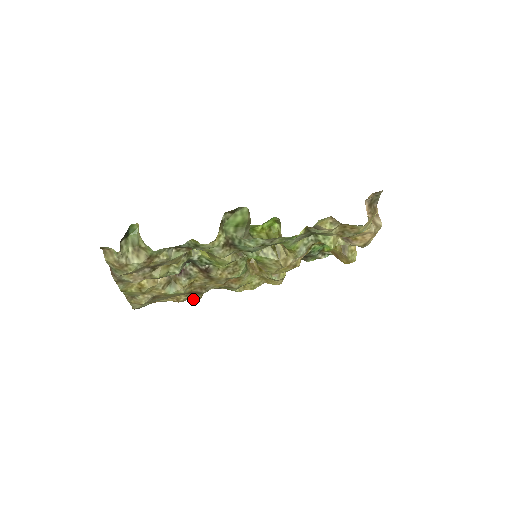
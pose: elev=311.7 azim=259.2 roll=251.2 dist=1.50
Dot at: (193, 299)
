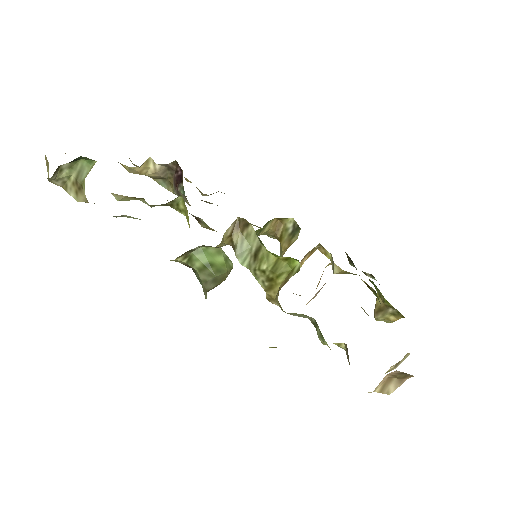
Dot at: (200, 191)
